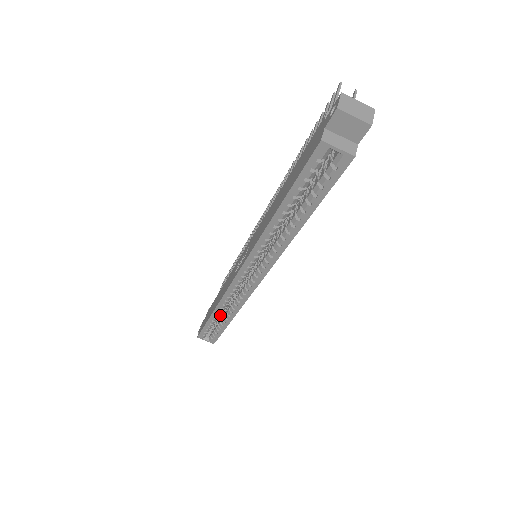
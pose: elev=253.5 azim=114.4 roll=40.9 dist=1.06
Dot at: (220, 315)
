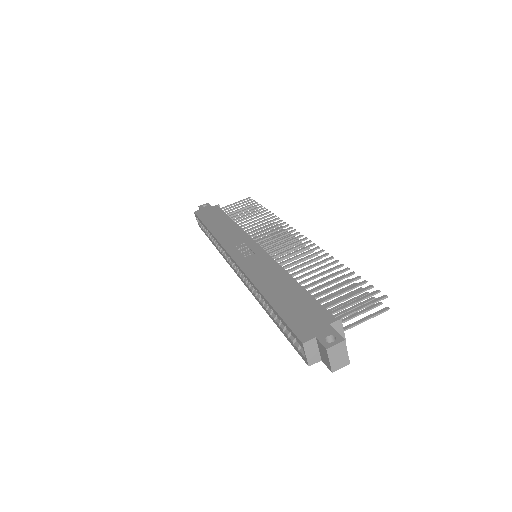
Dot at: occluded
